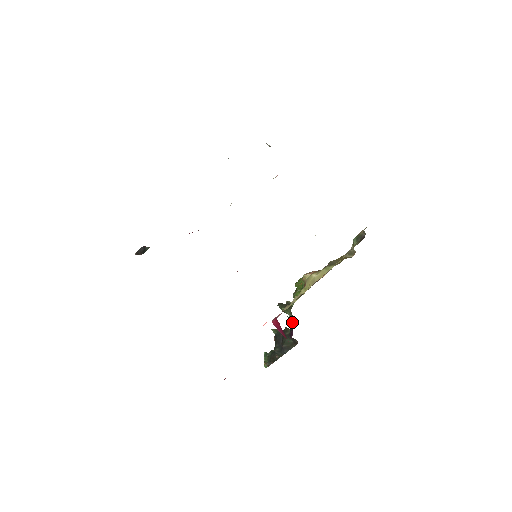
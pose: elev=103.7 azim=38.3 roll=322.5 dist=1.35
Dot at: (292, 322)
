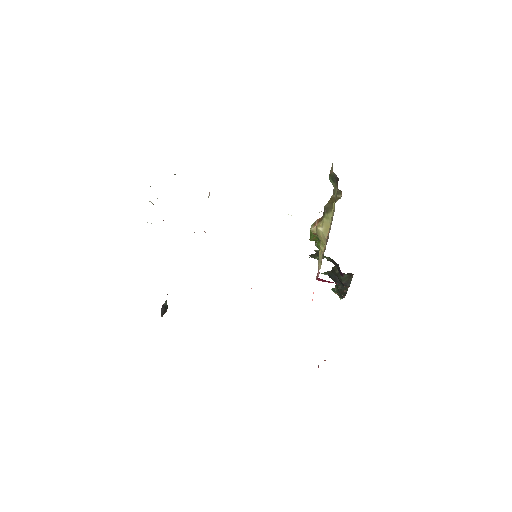
Dot at: (334, 263)
